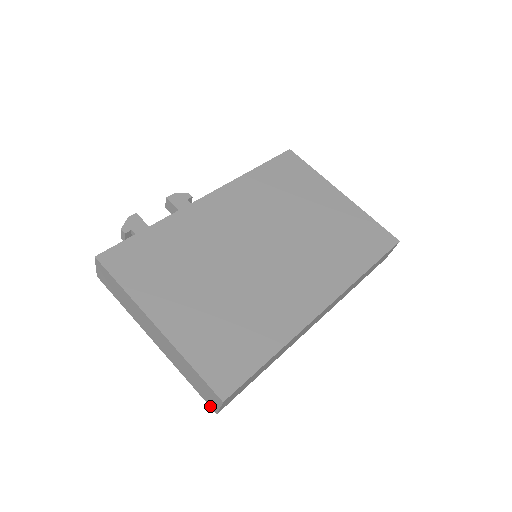
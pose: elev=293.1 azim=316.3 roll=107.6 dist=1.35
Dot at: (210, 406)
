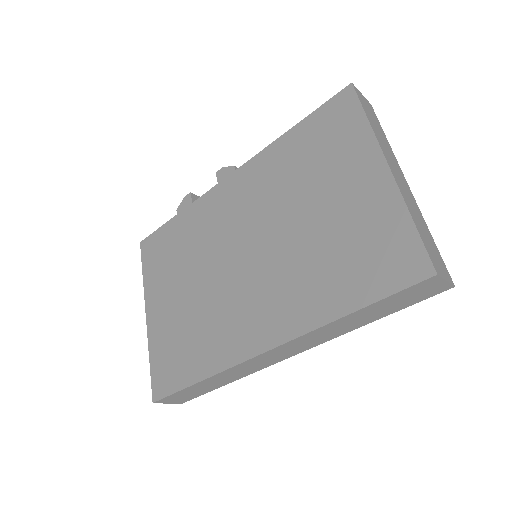
Dot at: occluded
